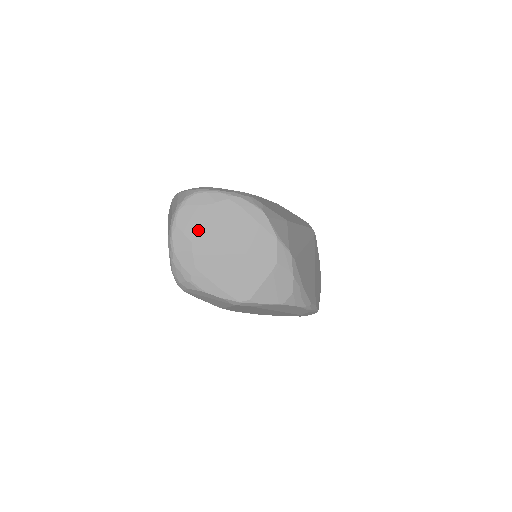
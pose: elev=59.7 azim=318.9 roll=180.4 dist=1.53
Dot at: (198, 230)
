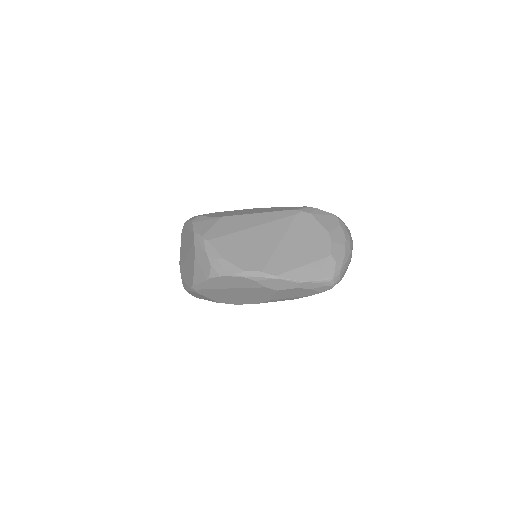
Dot at: (180, 254)
